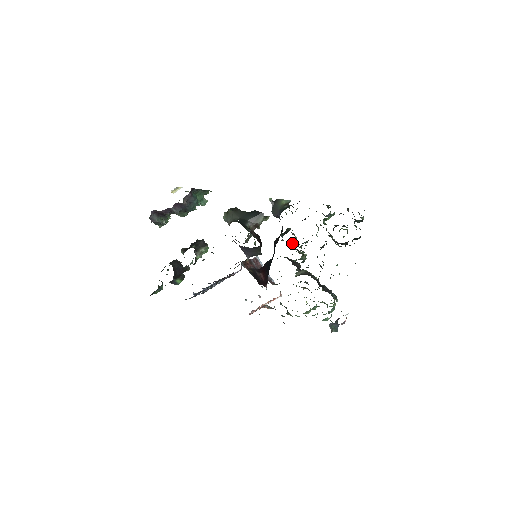
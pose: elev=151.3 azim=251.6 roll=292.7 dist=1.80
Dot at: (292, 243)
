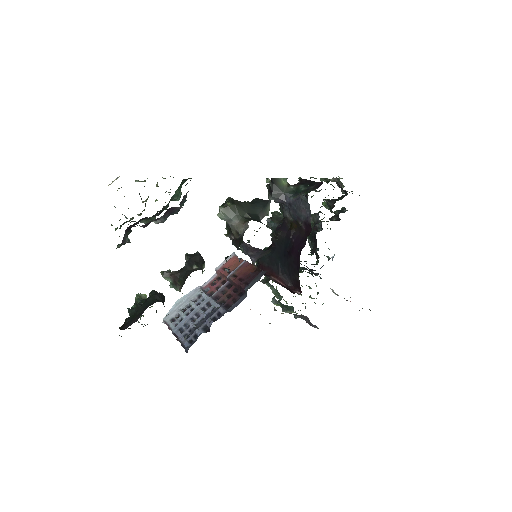
Dot at: occluded
